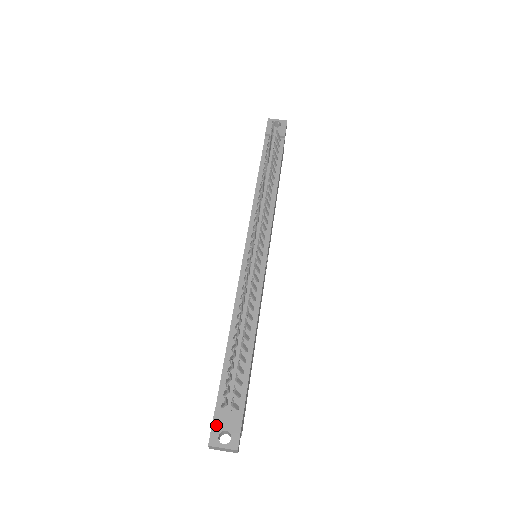
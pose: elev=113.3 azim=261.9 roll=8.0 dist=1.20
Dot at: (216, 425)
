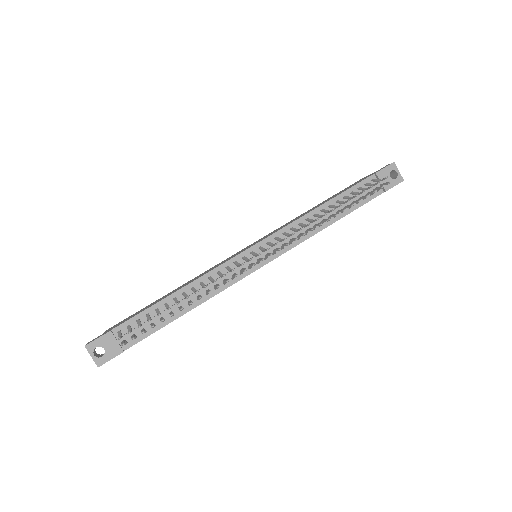
Dot at: (102, 340)
